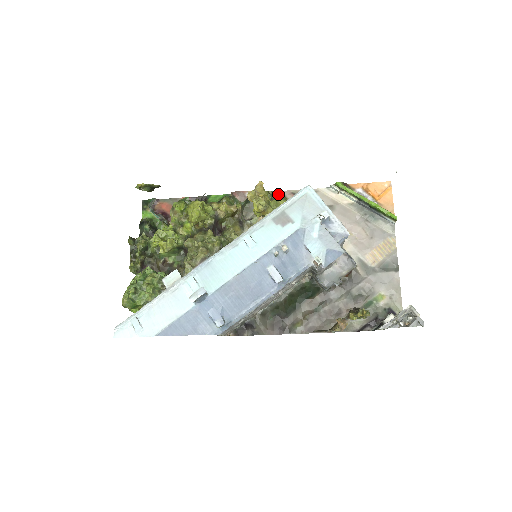
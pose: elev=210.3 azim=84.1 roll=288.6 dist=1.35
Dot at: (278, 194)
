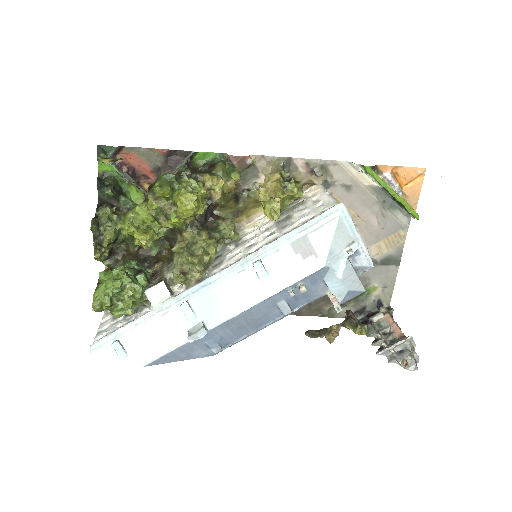
Dot at: (294, 184)
